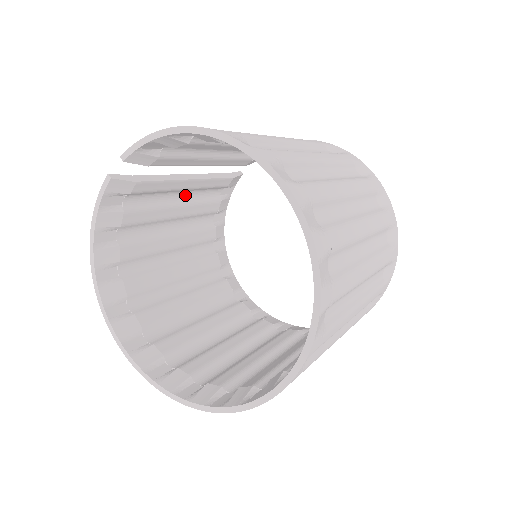
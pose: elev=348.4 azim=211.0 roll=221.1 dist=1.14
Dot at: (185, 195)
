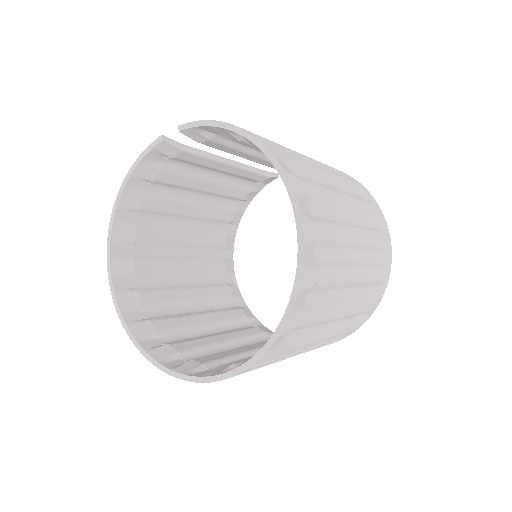
Dot at: (220, 175)
